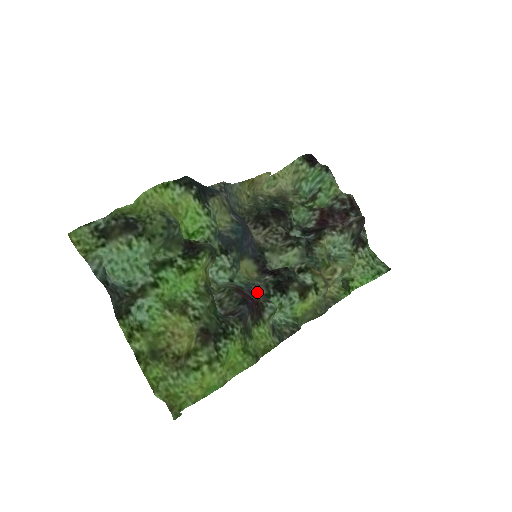
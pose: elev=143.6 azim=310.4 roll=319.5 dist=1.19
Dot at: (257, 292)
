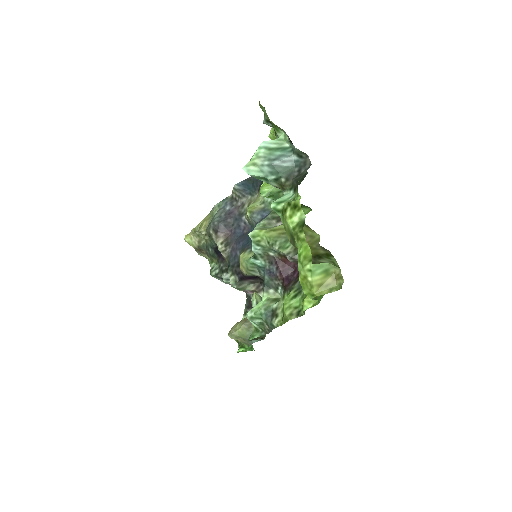
Dot at: (266, 278)
